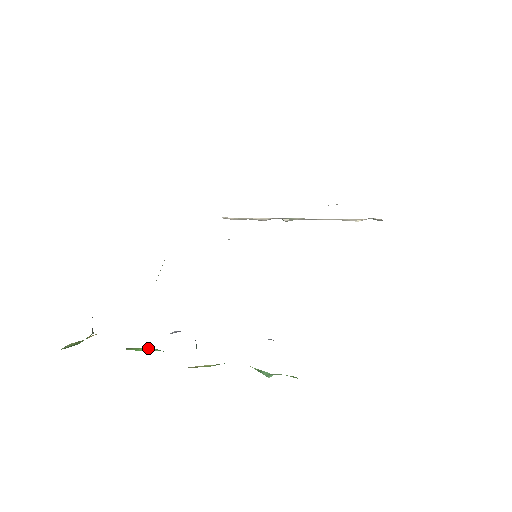
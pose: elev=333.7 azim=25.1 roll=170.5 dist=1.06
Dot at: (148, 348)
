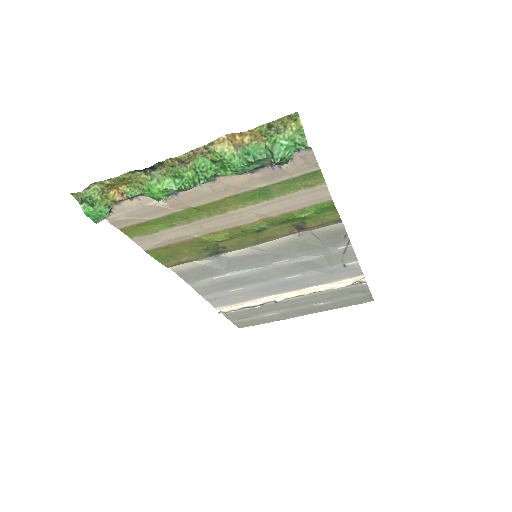
Dot at: (169, 181)
